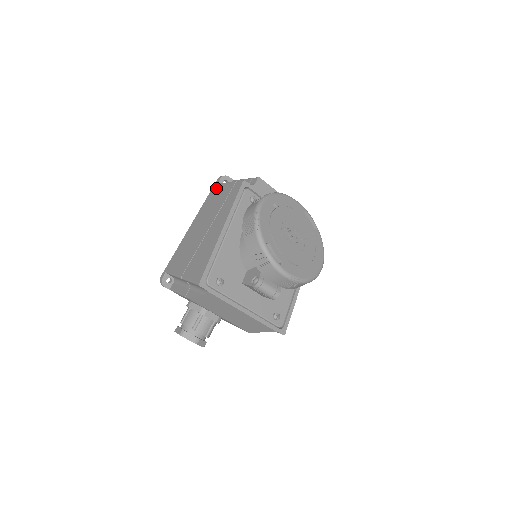
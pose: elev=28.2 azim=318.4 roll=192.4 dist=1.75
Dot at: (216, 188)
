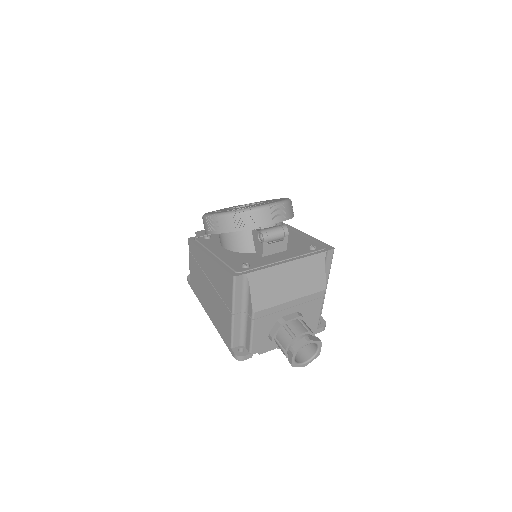
Dot at: (191, 282)
